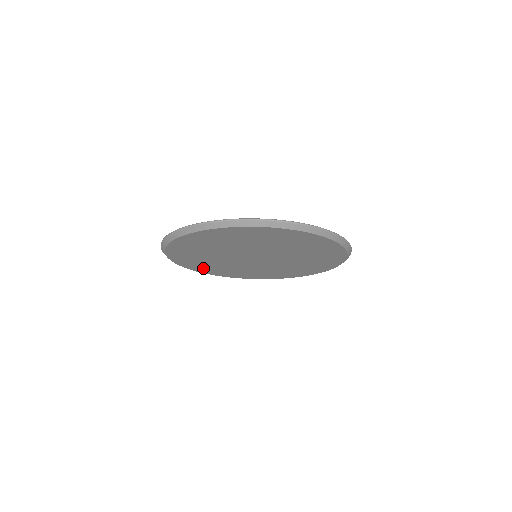
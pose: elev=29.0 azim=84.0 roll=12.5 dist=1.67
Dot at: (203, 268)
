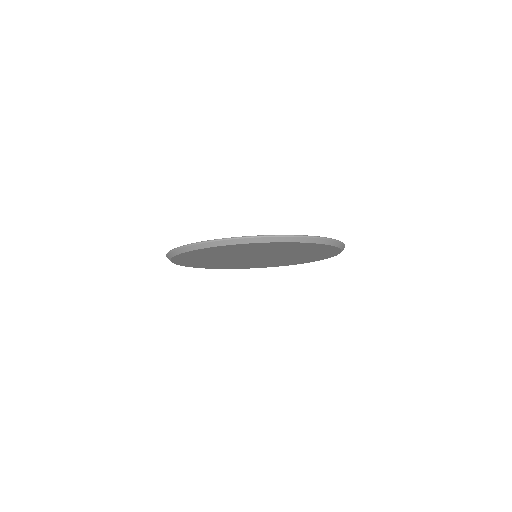
Dot at: (222, 267)
